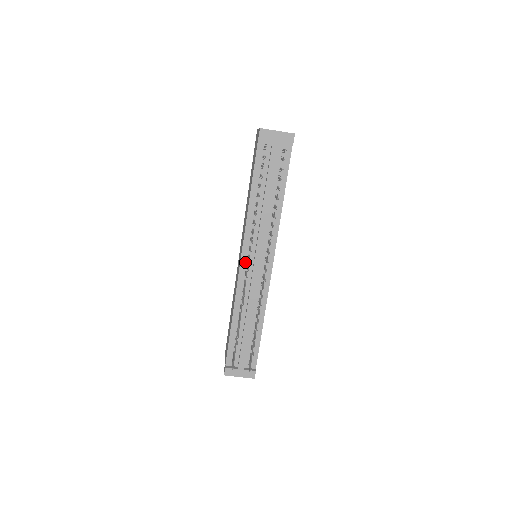
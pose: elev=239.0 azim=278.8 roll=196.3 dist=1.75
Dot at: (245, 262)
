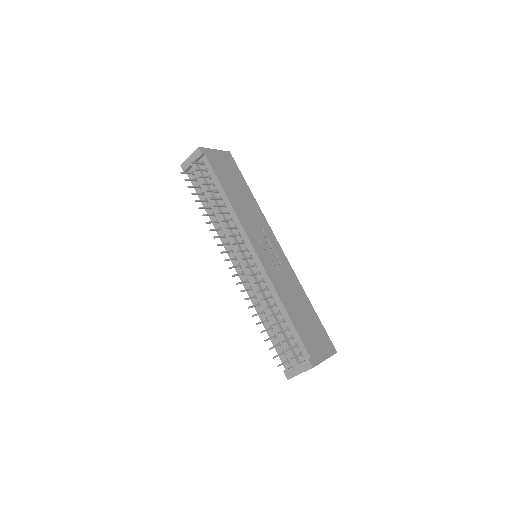
Dot at: occluded
